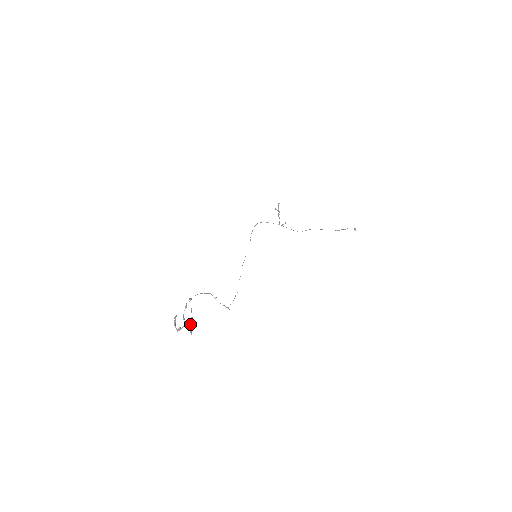
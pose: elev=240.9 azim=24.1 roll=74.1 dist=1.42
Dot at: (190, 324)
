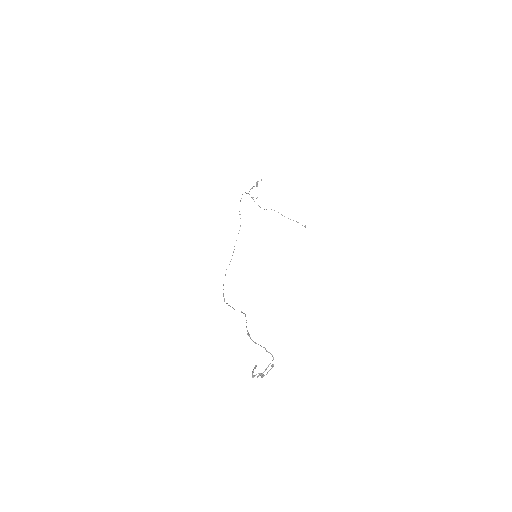
Dot at: occluded
